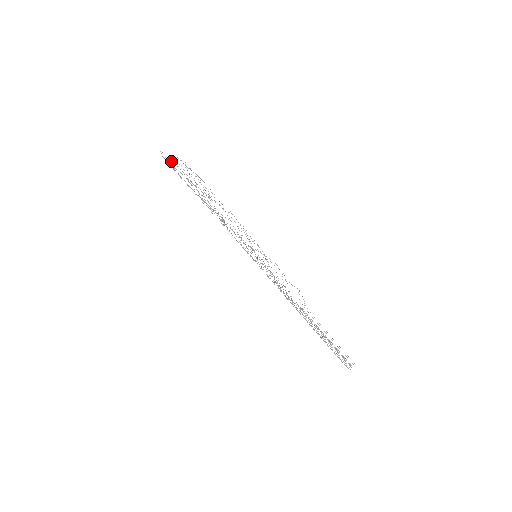
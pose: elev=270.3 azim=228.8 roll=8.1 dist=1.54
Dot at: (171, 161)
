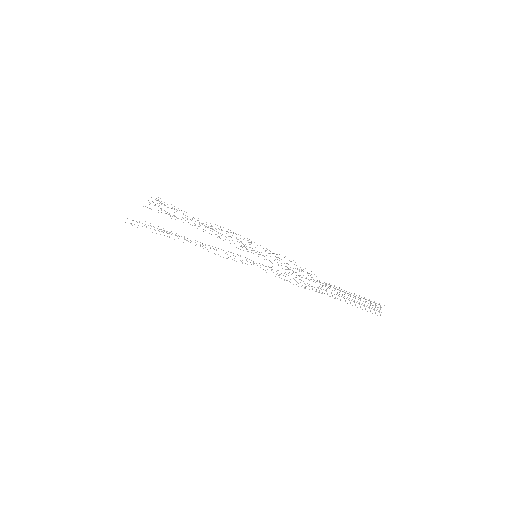
Dot at: occluded
